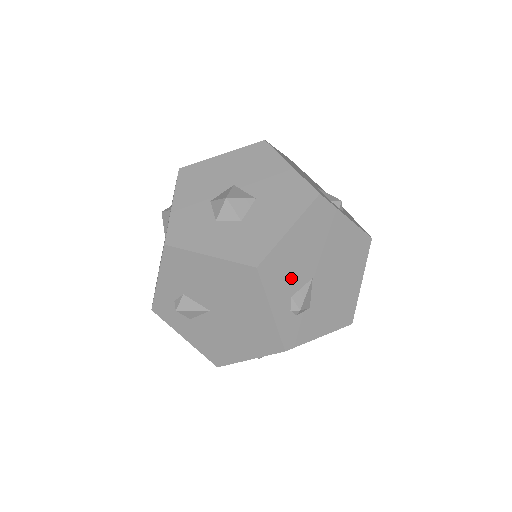
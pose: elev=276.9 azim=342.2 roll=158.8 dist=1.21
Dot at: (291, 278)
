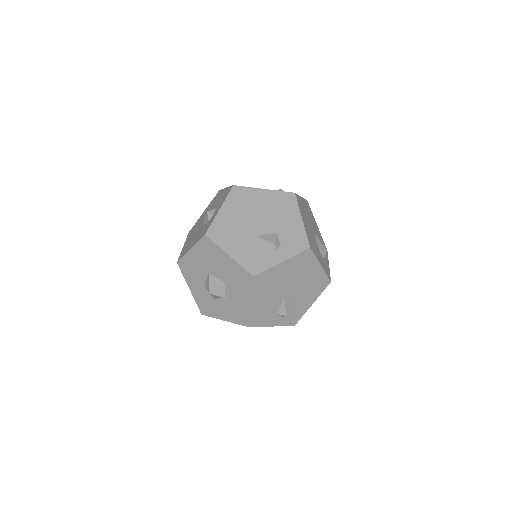
Dot at: (270, 310)
